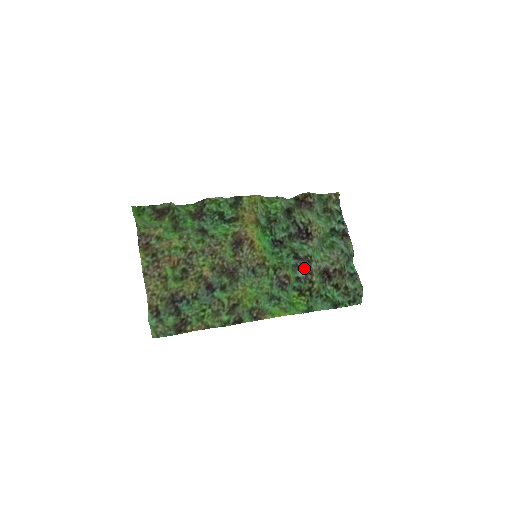
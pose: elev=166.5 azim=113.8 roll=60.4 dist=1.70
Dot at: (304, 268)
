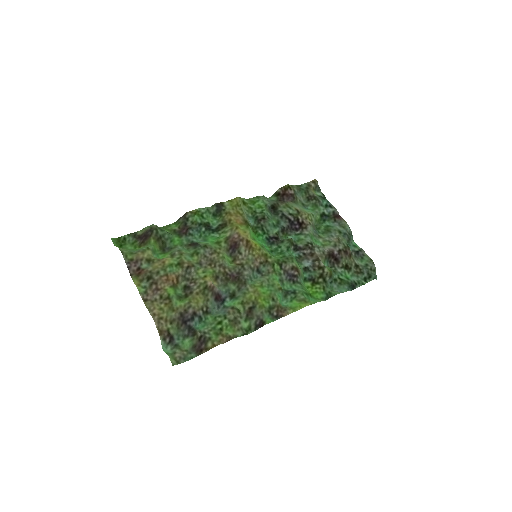
Dot at: (308, 257)
